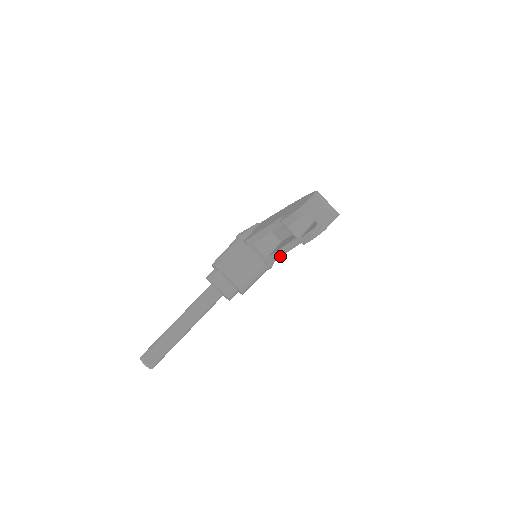
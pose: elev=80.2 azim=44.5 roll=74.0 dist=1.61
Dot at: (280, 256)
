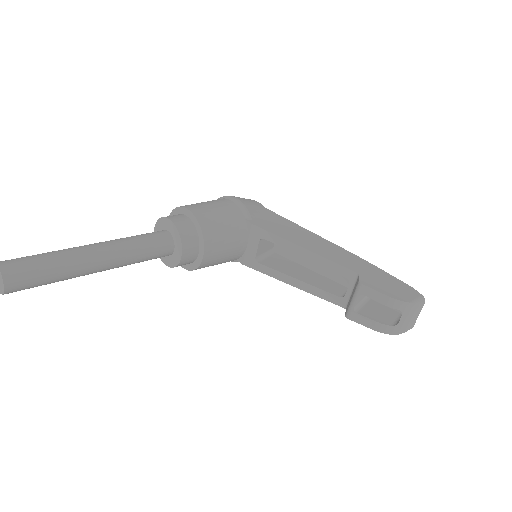
Dot at: (278, 279)
